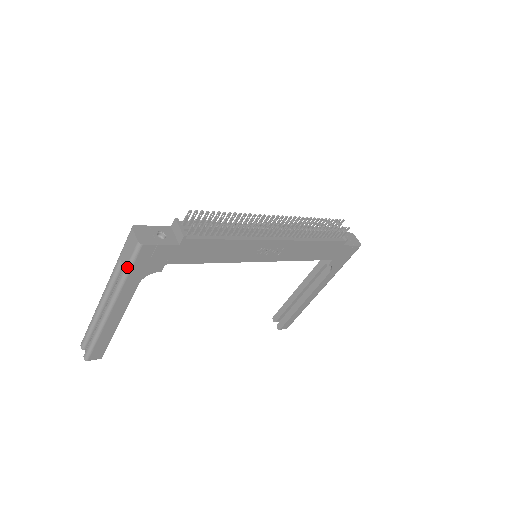
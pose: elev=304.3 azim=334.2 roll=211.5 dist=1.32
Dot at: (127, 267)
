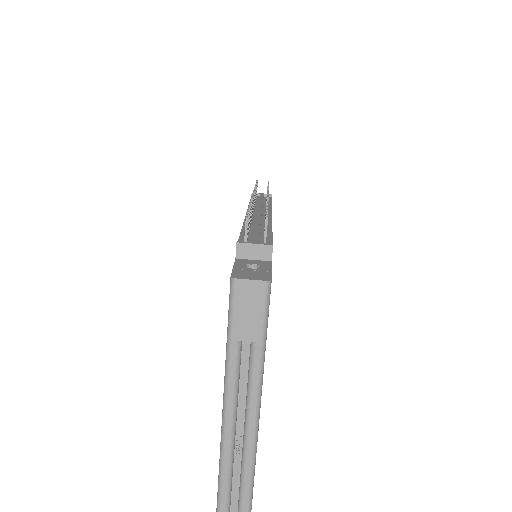
Dot at: (263, 333)
